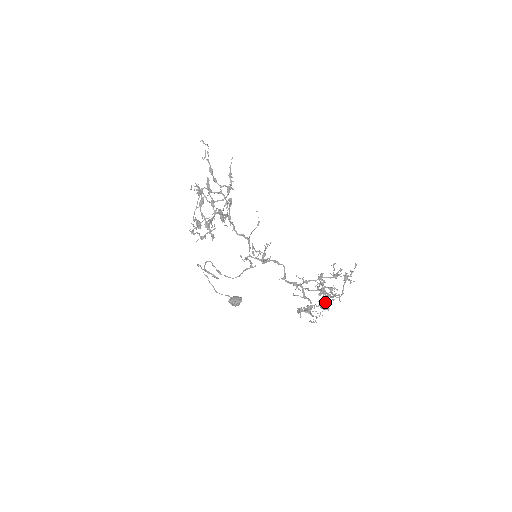
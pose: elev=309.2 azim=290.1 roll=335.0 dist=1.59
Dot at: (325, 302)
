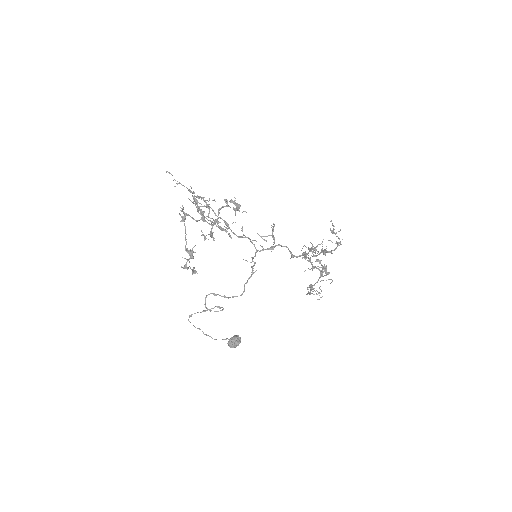
Dot at: occluded
